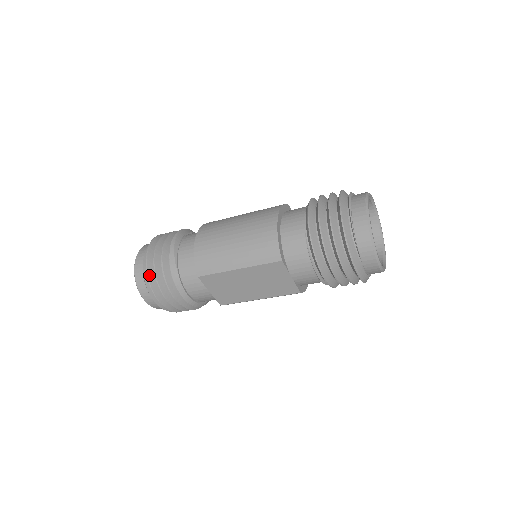
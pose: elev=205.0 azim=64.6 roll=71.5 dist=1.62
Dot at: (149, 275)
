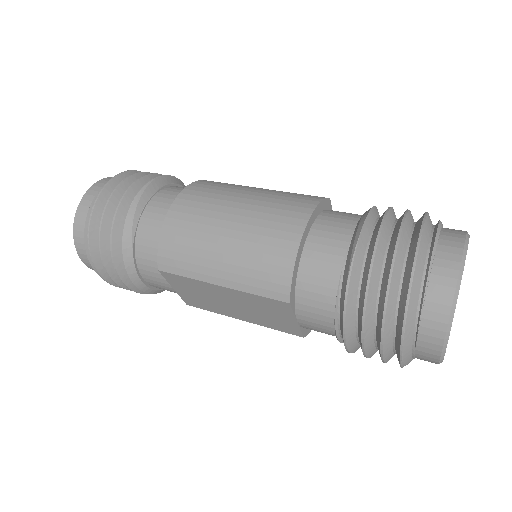
Dot at: (91, 237)
